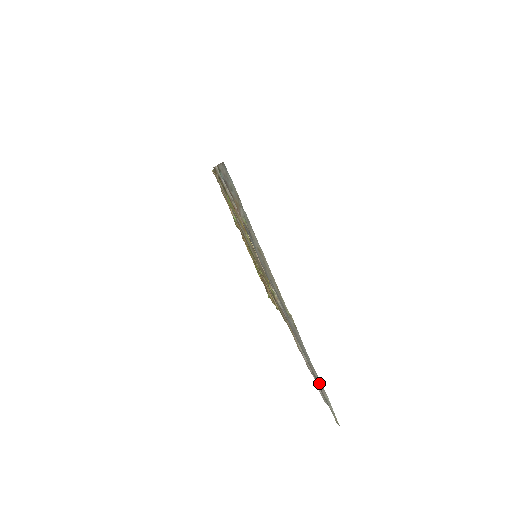
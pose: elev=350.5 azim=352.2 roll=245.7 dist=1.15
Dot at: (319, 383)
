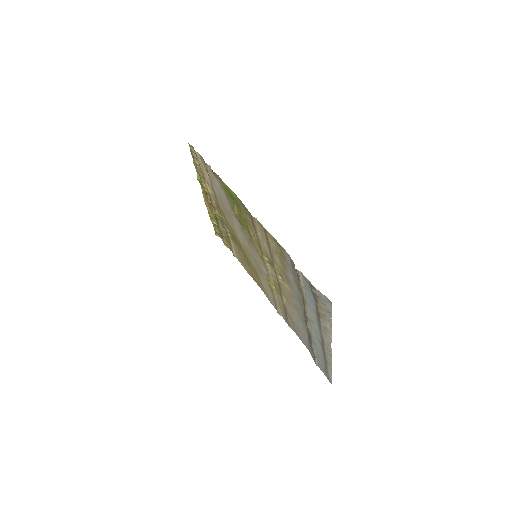
Dot at: (329, 370)
